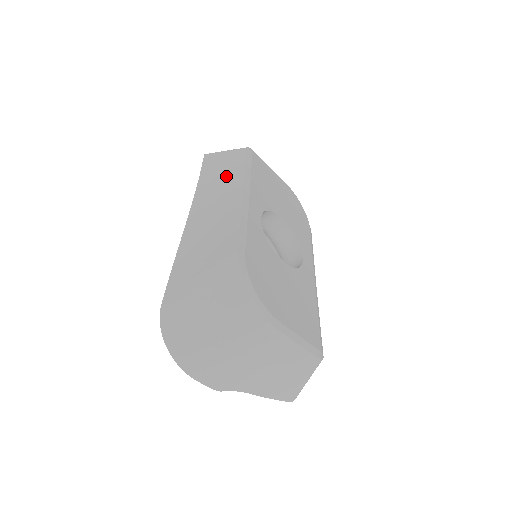
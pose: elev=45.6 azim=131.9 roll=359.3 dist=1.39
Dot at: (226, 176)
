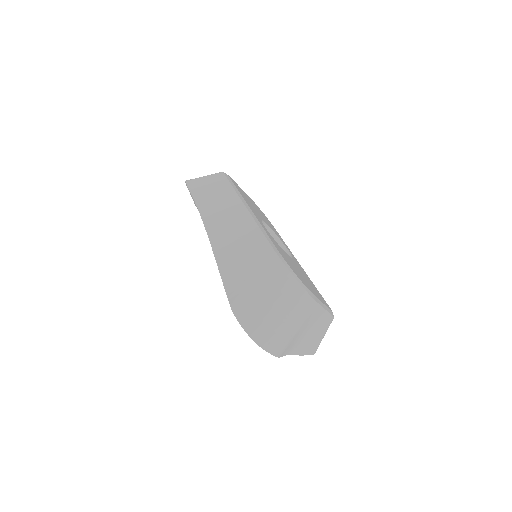
Dot at: (221, 197)
